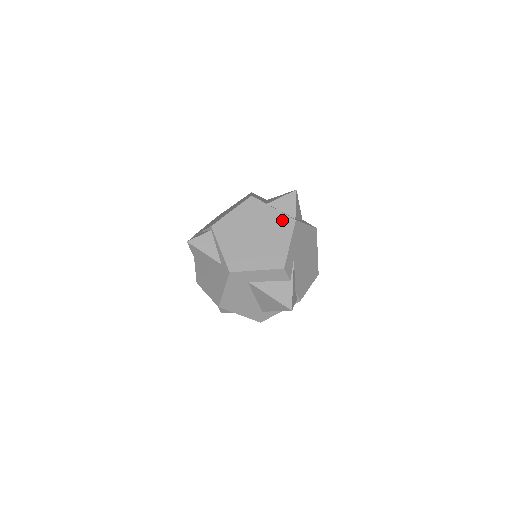
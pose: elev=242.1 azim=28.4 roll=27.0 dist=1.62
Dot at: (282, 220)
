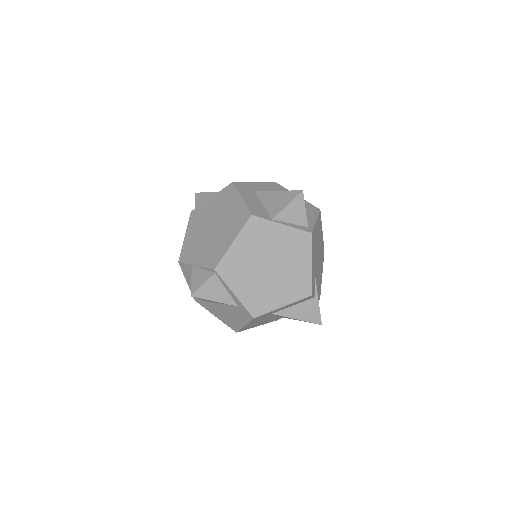
Dot at: (296, 238)
